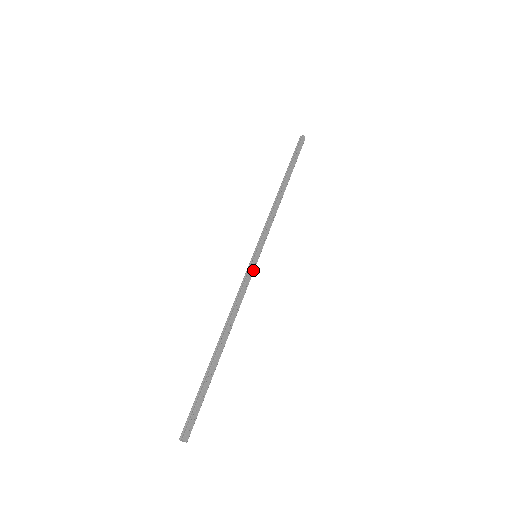
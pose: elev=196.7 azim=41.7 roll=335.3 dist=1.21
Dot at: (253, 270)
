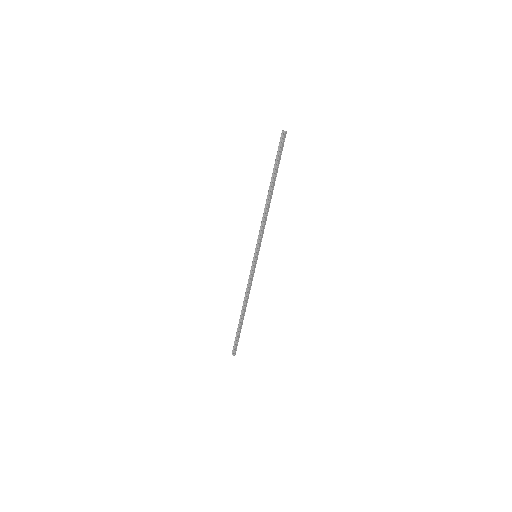
Dot at: (255, 267)
